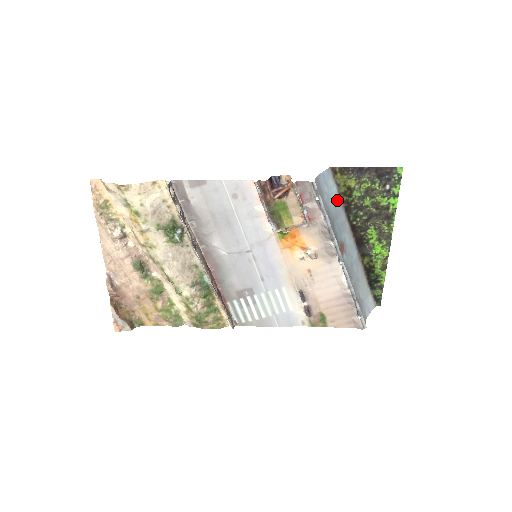
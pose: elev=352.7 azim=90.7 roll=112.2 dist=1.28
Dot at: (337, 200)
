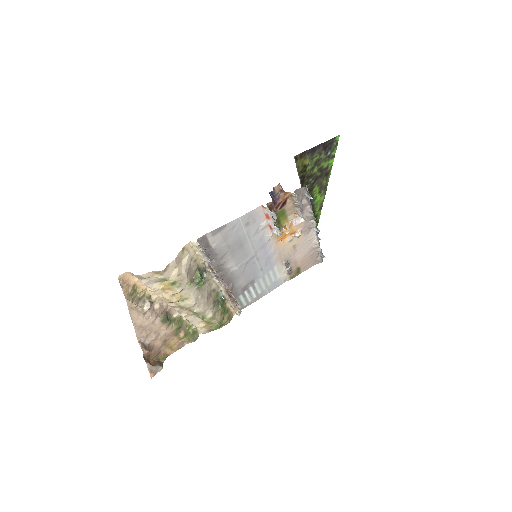
Dot at: occluded
